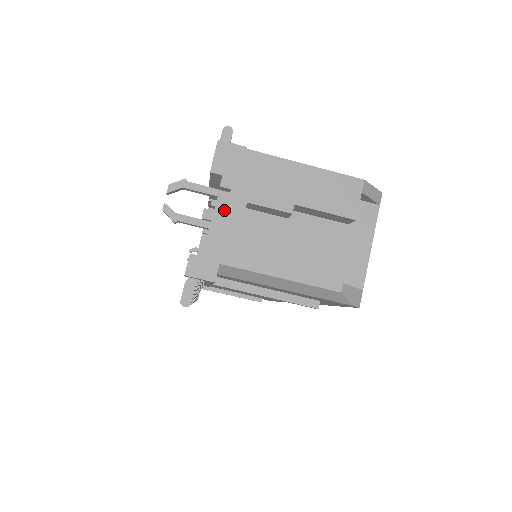
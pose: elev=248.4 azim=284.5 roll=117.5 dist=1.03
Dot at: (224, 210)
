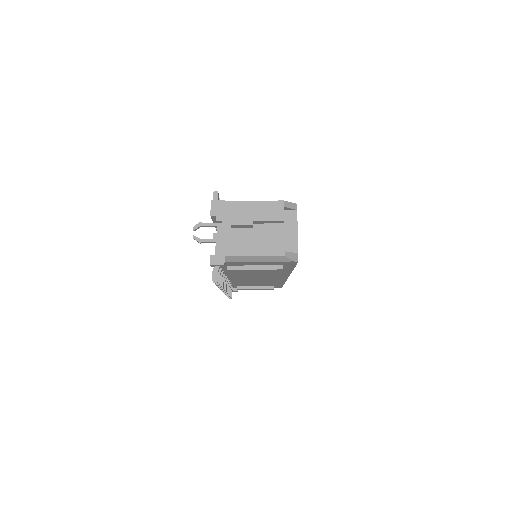
Dot at: (221, 232)
